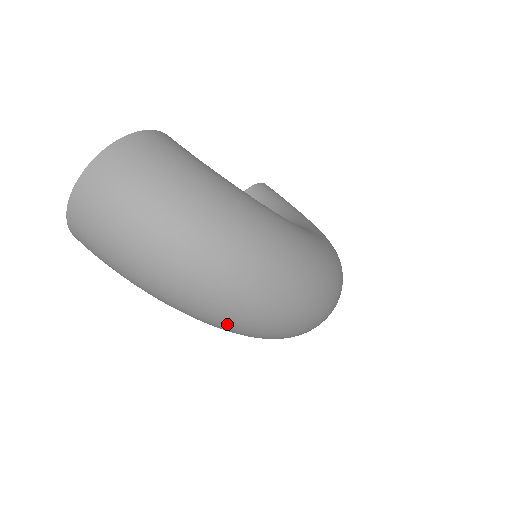
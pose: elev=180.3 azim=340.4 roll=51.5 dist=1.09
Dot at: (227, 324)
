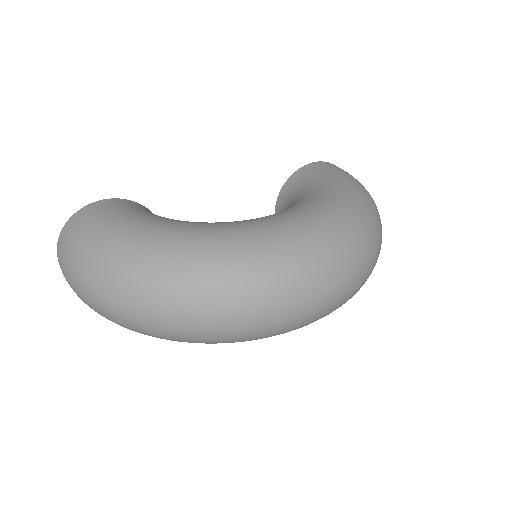
Dot at: (172, 339)
